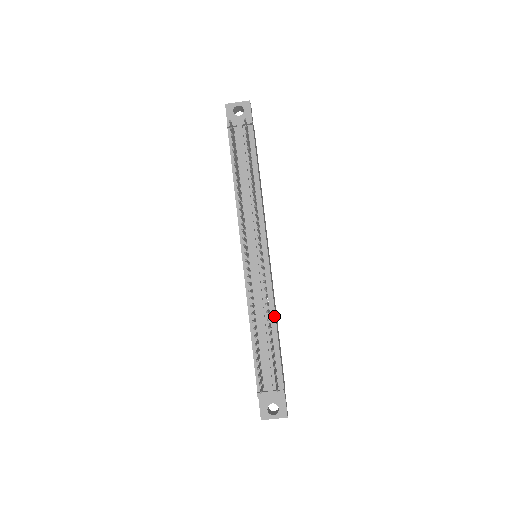
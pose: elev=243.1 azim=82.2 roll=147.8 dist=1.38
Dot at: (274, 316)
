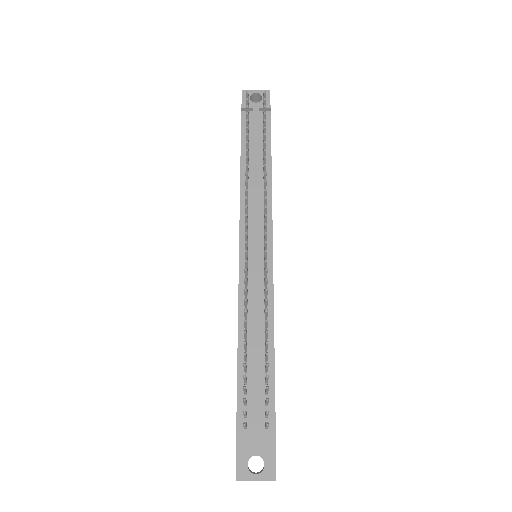
Dot at: (272, 328)
